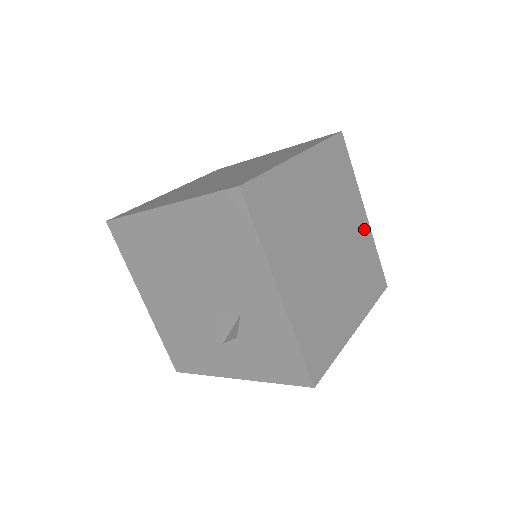
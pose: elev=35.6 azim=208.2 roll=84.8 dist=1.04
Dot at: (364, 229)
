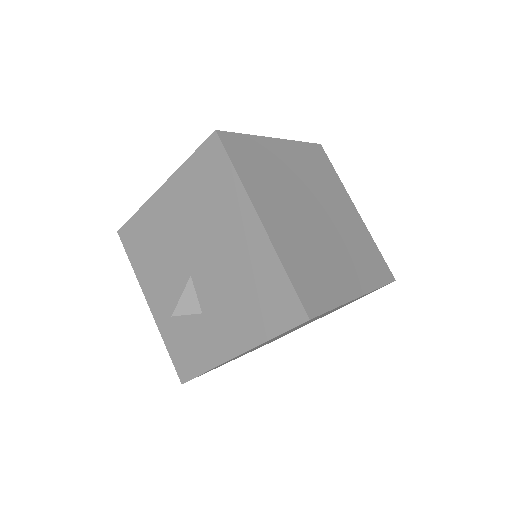
Dot at: occluded
